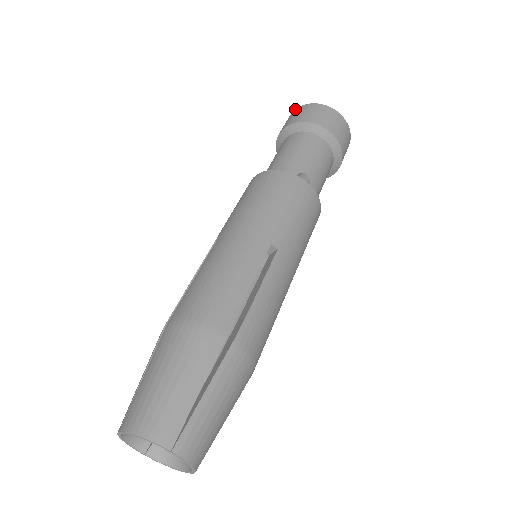
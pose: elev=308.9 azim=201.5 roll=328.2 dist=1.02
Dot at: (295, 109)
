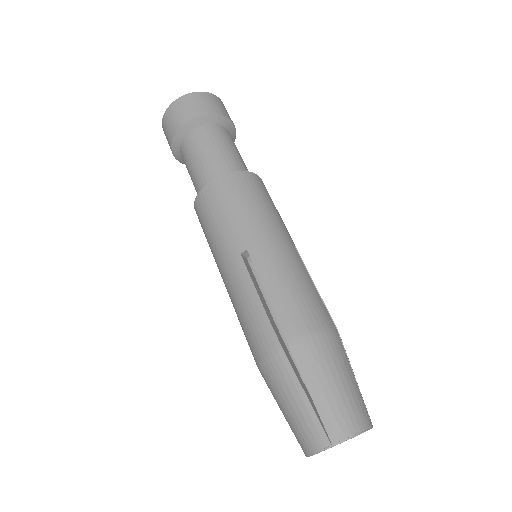
Dot at: (182, 96)
